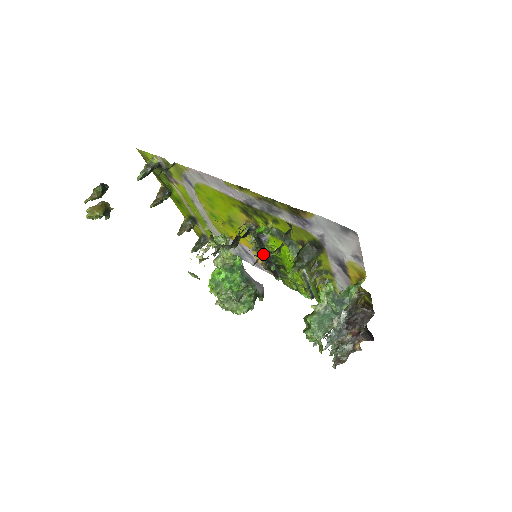
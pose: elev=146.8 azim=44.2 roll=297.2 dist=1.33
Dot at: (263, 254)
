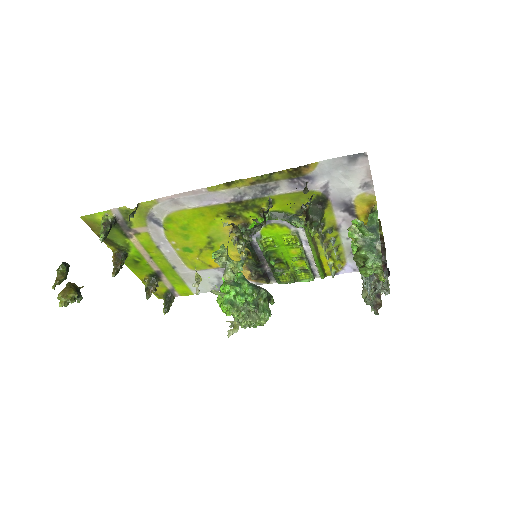
Dot at: (254, 258)
